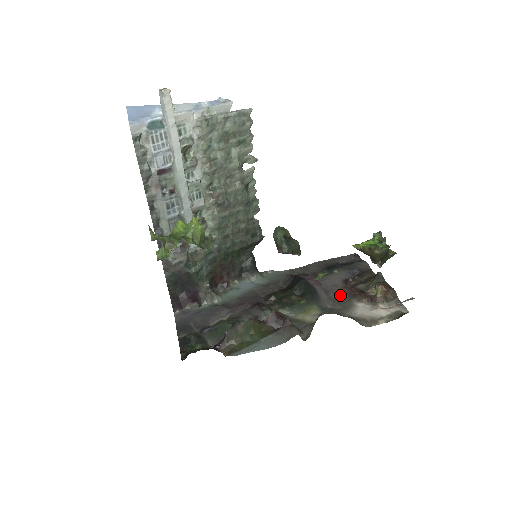
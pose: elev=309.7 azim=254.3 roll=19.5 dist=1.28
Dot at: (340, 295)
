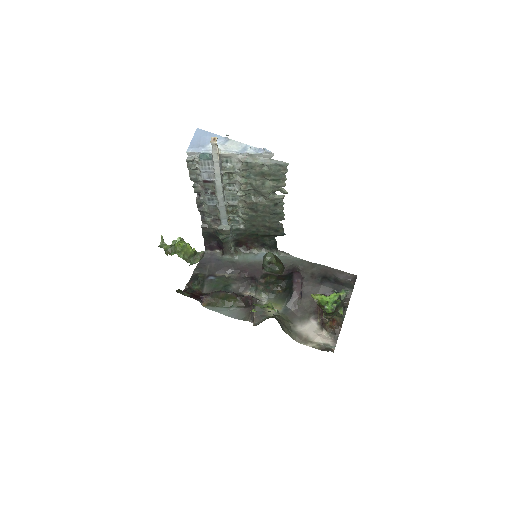
Dot at: (309, 305)
